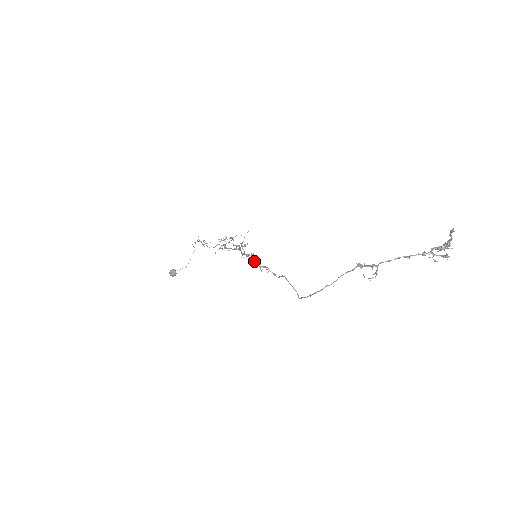
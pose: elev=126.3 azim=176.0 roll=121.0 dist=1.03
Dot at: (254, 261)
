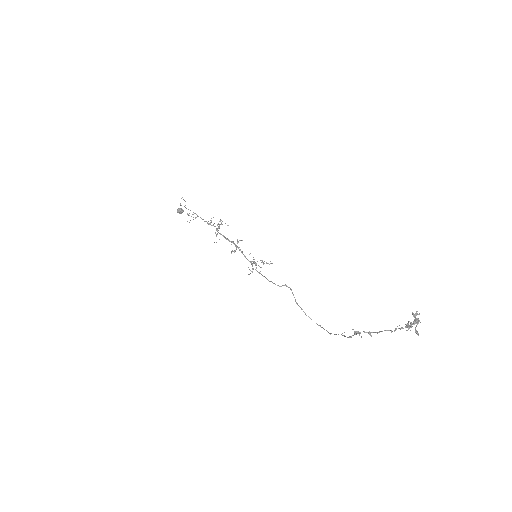
Dot at: occluded
